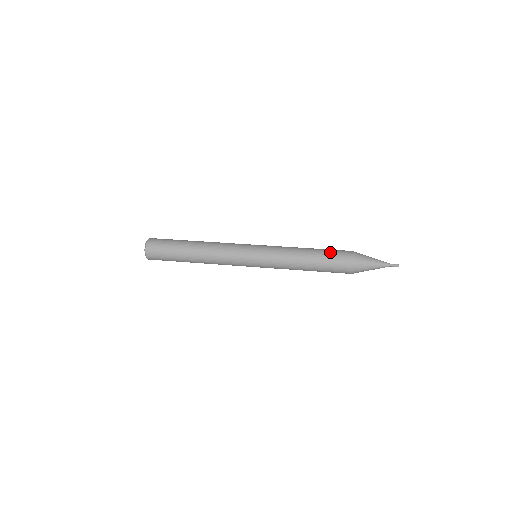
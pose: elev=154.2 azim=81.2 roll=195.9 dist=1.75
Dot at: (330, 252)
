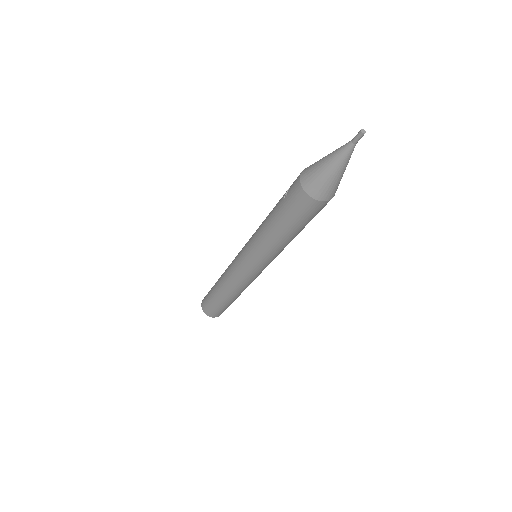
Dot at: (283, 195)
